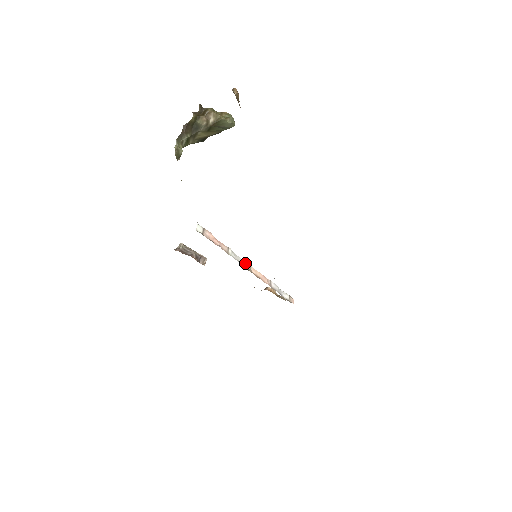
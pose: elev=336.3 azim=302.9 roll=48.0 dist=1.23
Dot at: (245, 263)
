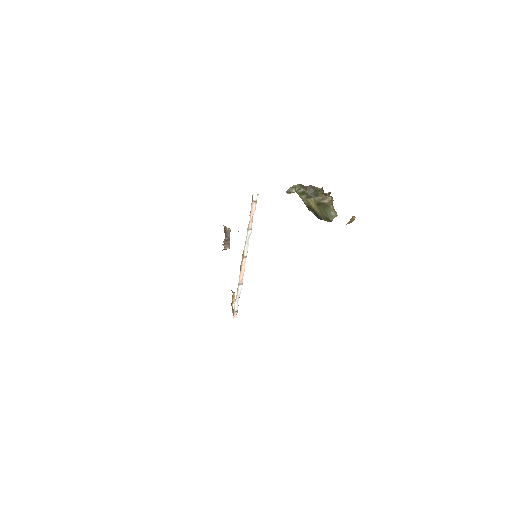
Dot at: (247, 251)
